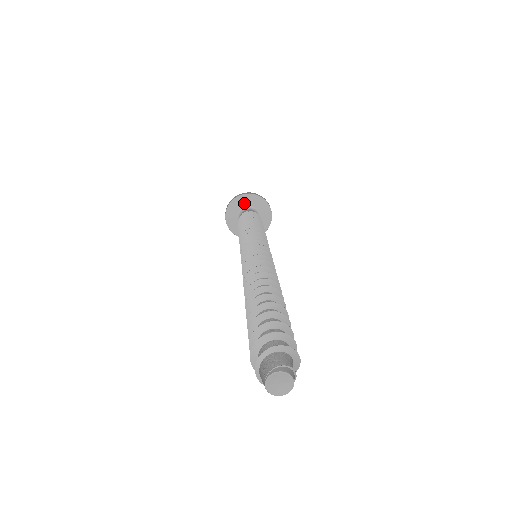
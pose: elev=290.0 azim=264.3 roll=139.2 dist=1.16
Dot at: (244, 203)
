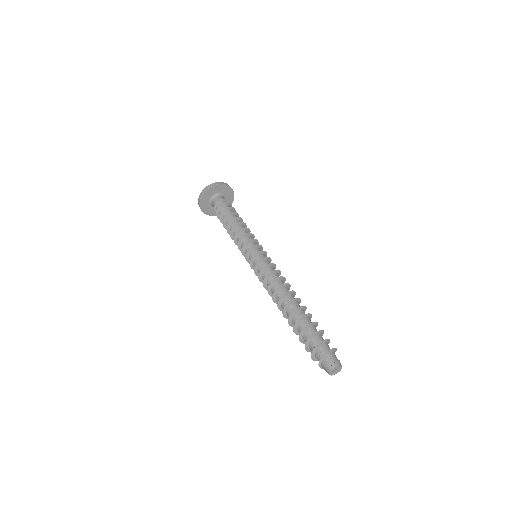
Dot at: (208, 196)
